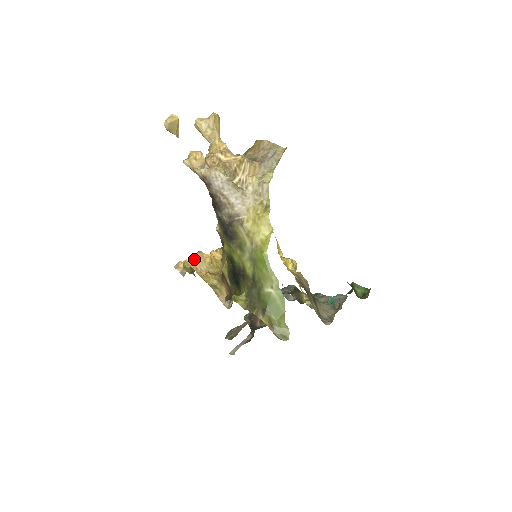
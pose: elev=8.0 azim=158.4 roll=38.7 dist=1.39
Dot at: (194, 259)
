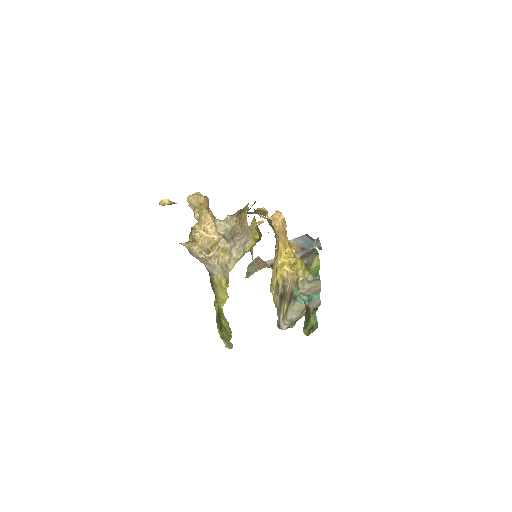
Dot at: occluded
